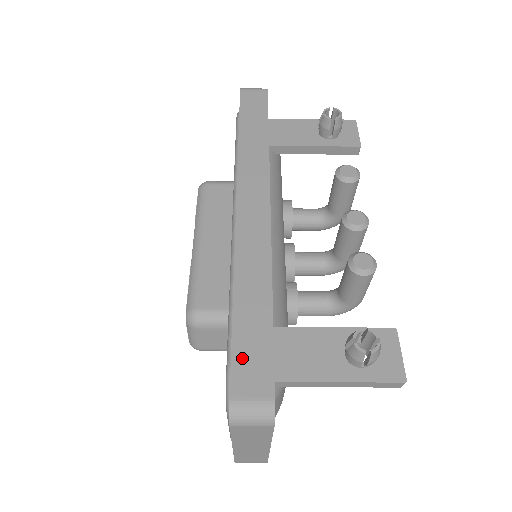
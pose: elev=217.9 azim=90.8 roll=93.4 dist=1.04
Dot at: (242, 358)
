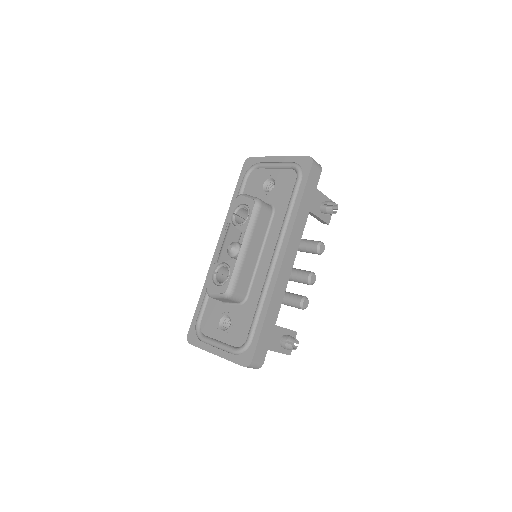
Dot at: (261, 343)
